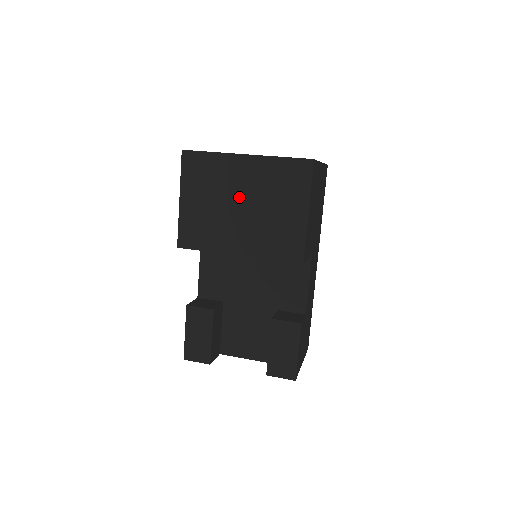
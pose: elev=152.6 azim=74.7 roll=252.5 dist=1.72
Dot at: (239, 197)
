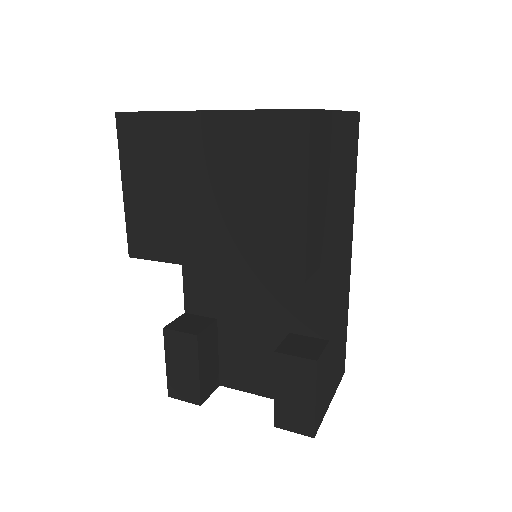
Dot at: (201, 180)
